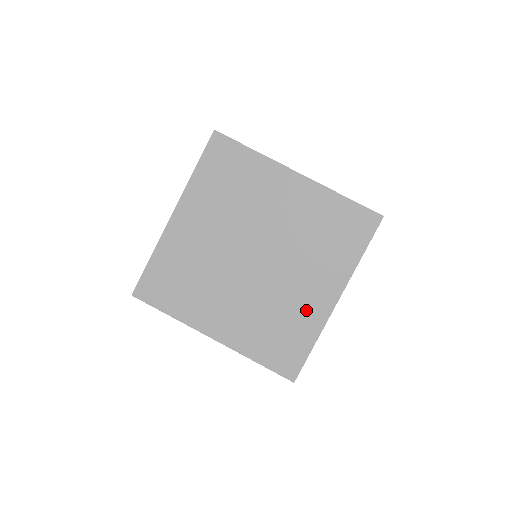
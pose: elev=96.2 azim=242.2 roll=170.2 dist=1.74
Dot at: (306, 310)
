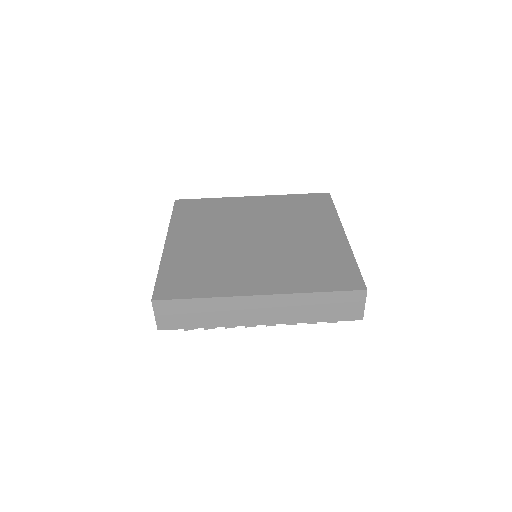
Dot at: (326, 246)
